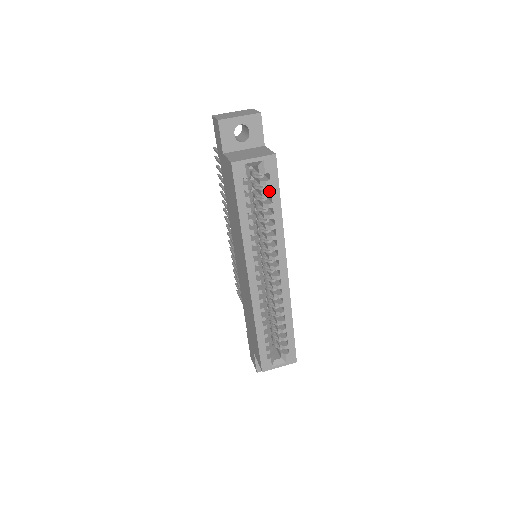
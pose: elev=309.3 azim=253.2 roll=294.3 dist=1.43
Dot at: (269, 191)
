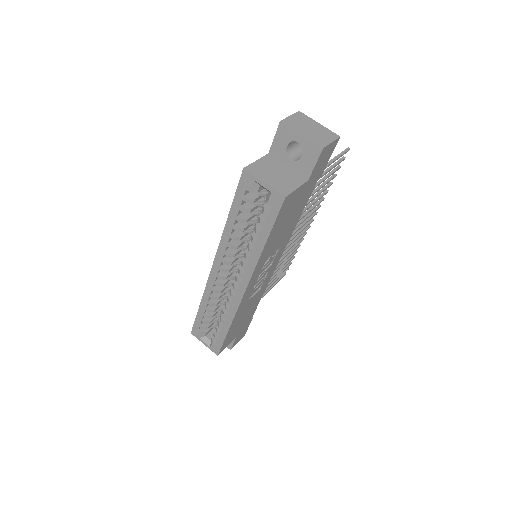
Dot at: (264, 221)
